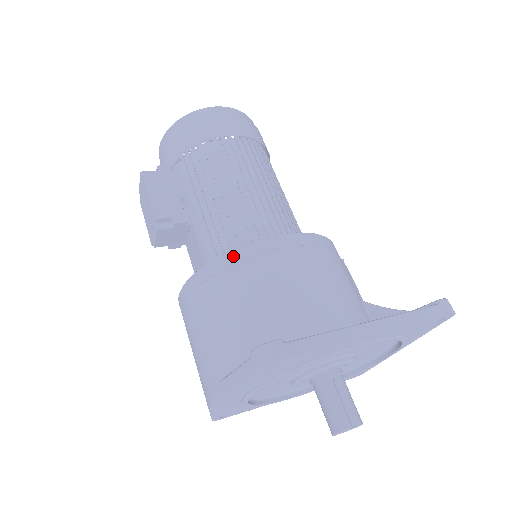
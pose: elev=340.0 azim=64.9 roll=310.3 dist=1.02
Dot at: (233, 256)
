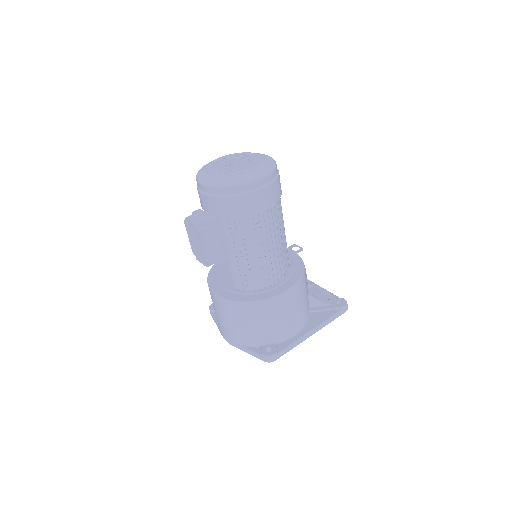
Dot at: (258, 305)
